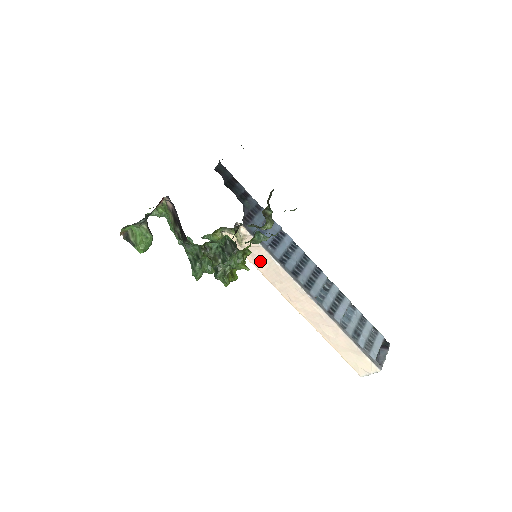
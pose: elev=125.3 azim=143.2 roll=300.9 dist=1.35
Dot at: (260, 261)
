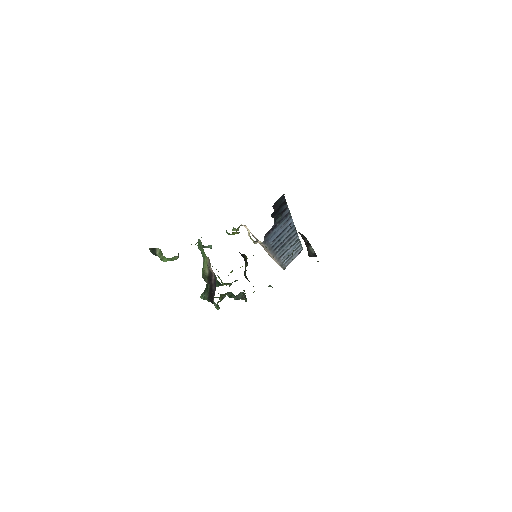
Dot at: occluded
